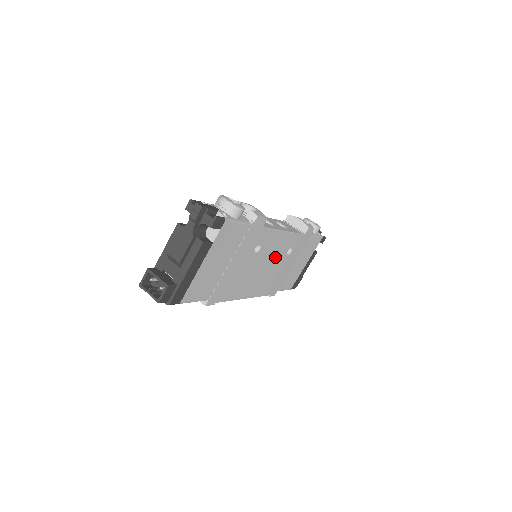
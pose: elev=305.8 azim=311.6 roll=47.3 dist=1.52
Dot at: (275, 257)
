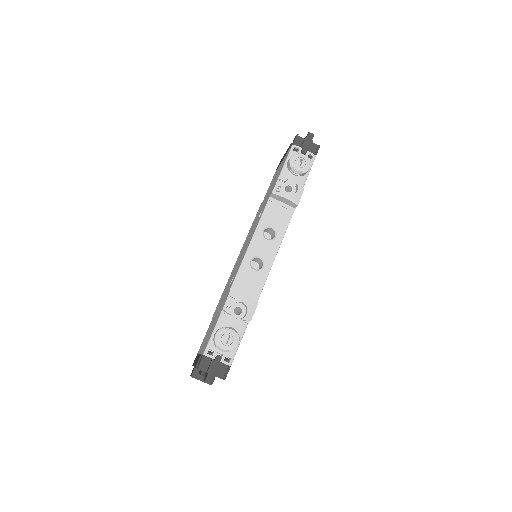
Dot at: occluded
